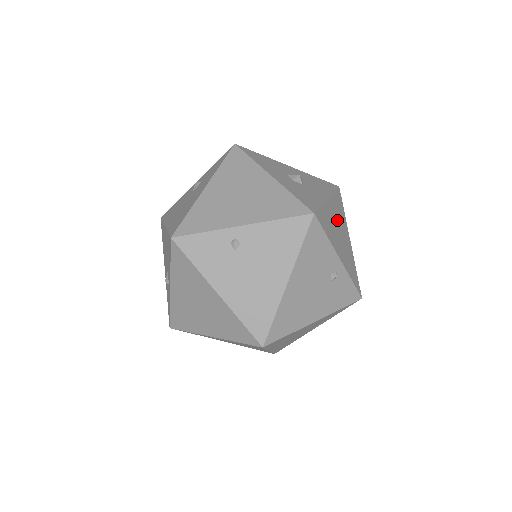
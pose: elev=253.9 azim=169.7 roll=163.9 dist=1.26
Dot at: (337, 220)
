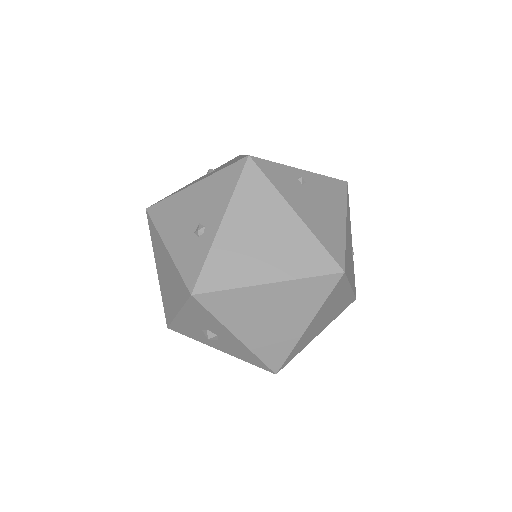
Dot at: occluded
